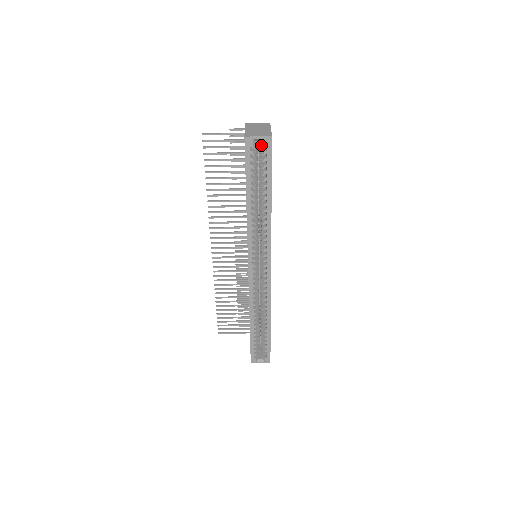
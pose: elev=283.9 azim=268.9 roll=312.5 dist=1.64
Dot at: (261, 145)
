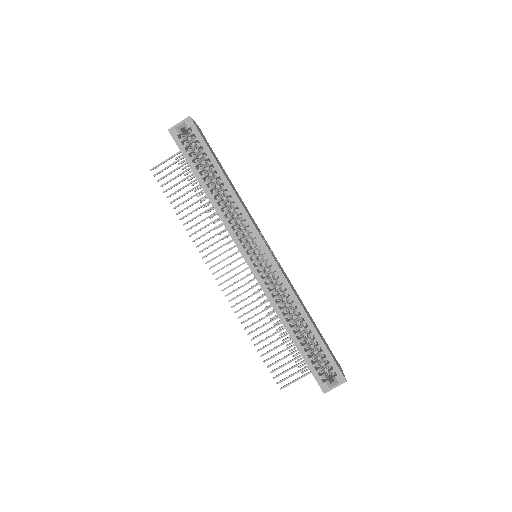
Dot at: occluded
